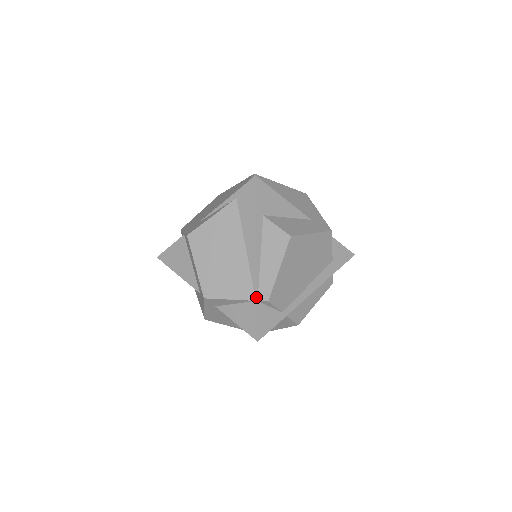
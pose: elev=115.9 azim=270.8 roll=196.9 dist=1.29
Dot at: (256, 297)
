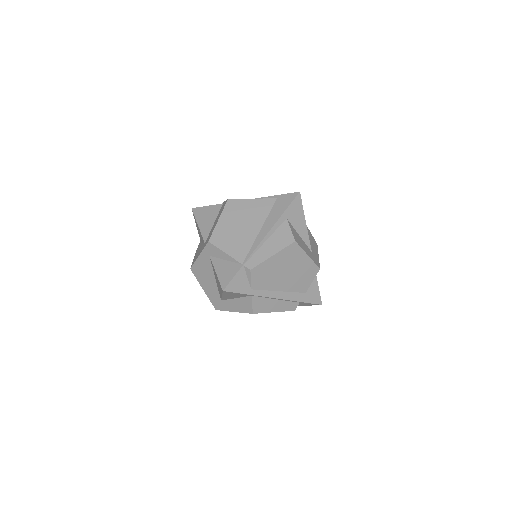
Dot at: (244, 262)
